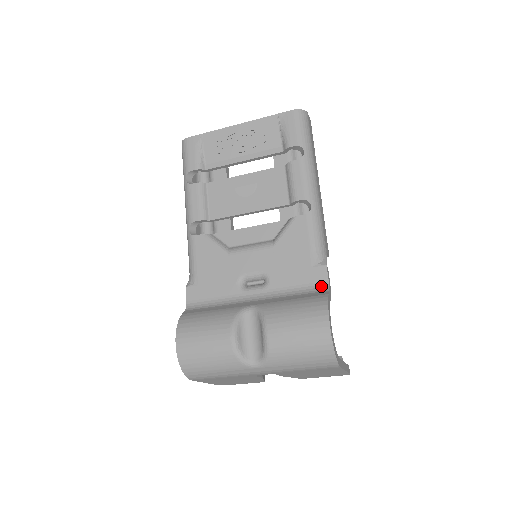
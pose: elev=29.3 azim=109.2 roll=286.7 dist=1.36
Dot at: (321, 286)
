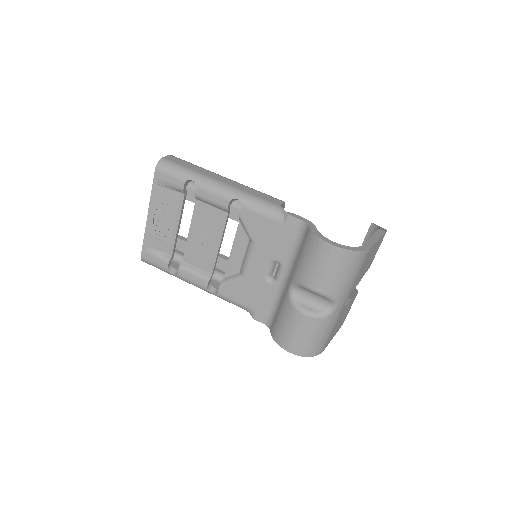
Dot at: (302, 228)
